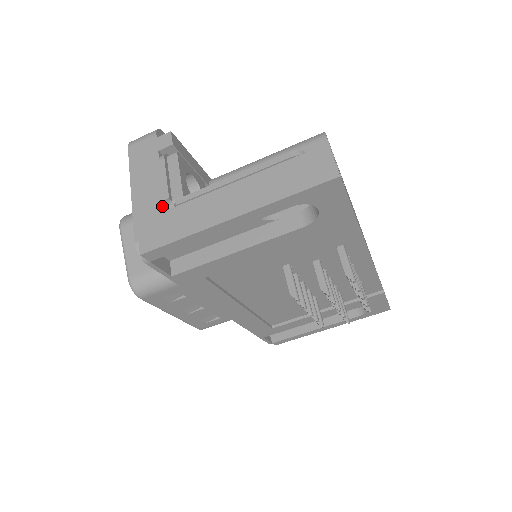
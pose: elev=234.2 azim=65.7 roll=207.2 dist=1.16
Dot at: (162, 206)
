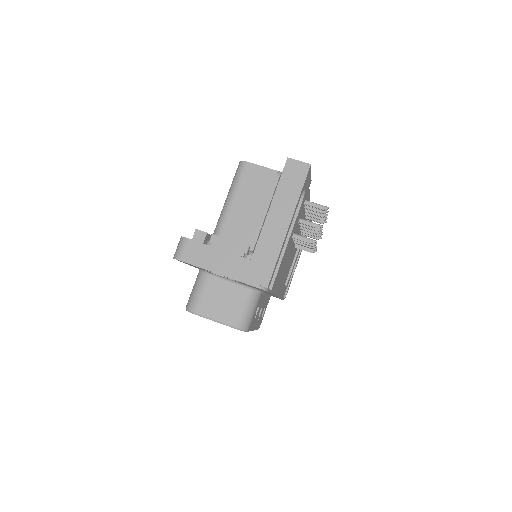
Dot at: (246, 260)
